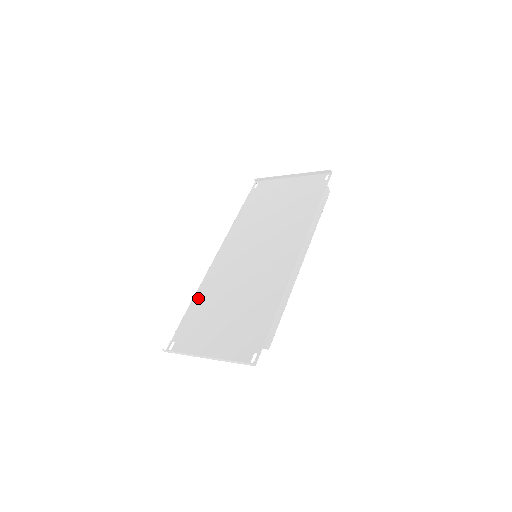
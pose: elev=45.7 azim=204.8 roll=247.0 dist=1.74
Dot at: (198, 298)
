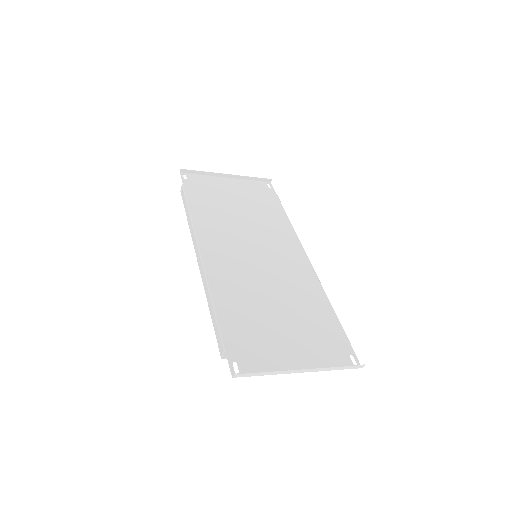
Dot at: (222, 304)
